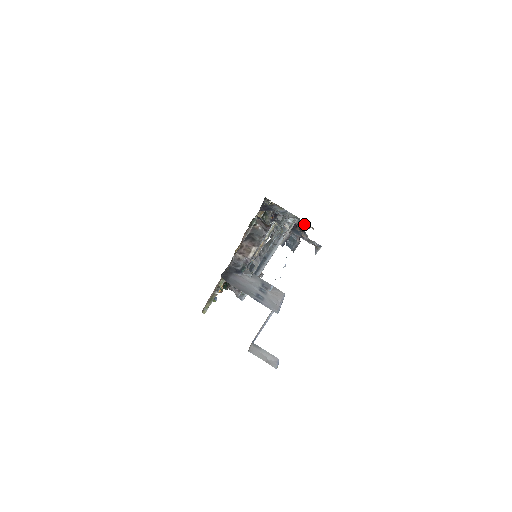
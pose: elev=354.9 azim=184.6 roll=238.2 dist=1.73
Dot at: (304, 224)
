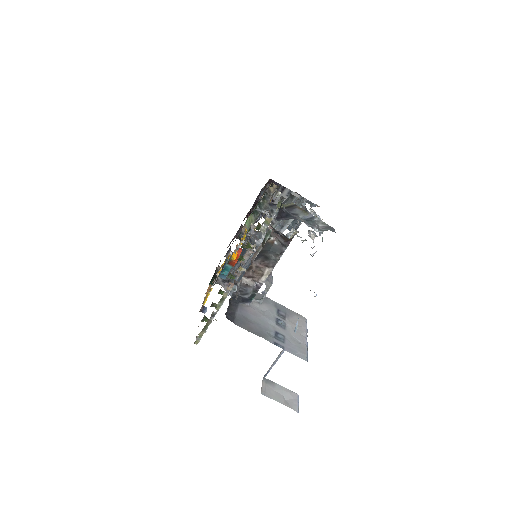
Dot at: (307, 202)
